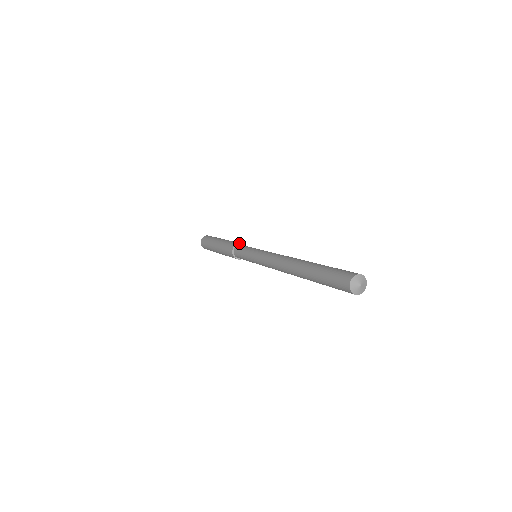
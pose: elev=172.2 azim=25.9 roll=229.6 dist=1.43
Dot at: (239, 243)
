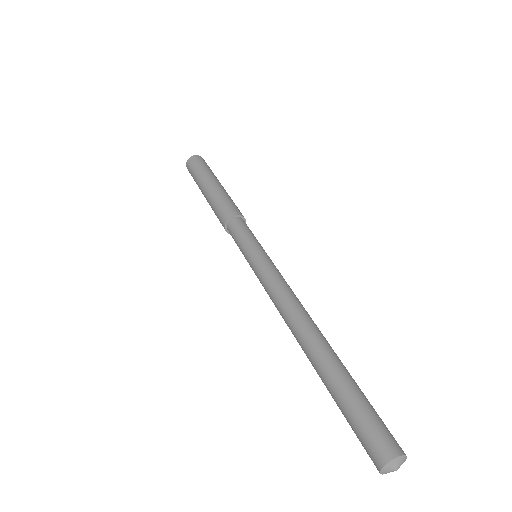
Dot at: (240, 215)
